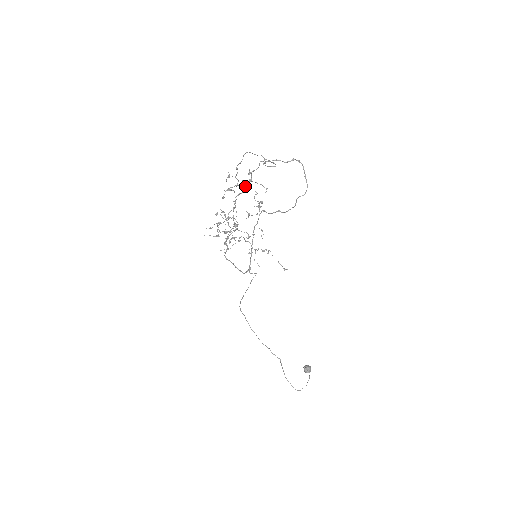
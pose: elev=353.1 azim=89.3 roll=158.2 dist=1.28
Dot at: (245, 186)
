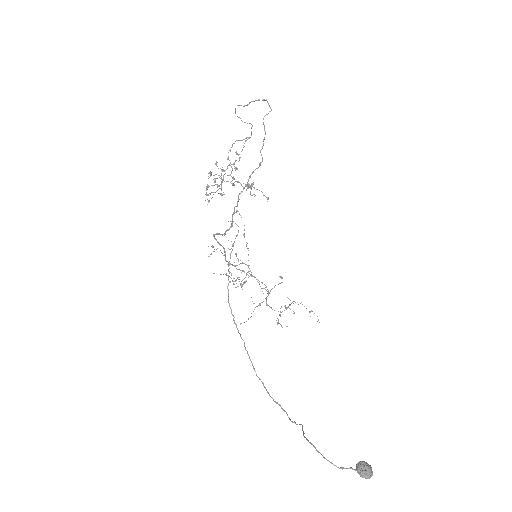
Dot at: (233, 164)
